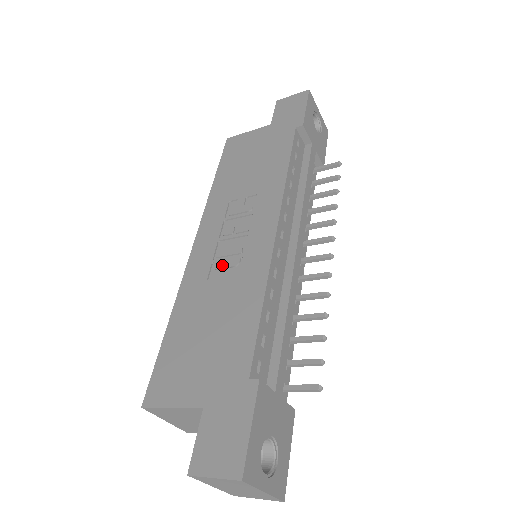
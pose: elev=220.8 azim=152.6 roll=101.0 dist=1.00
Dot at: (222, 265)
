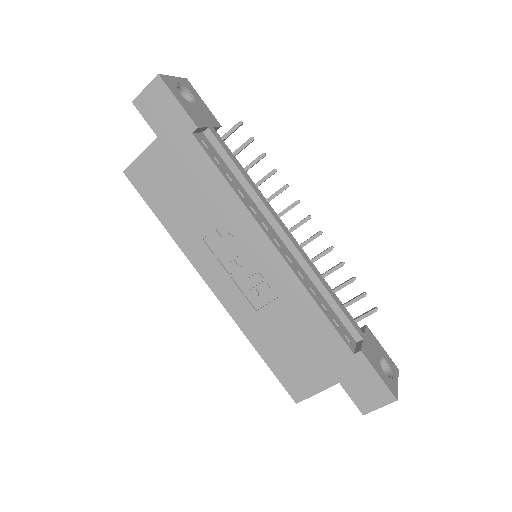
Dot at: (257, 295)
